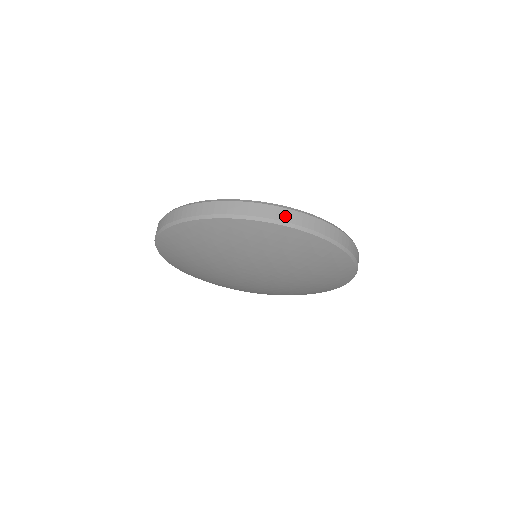
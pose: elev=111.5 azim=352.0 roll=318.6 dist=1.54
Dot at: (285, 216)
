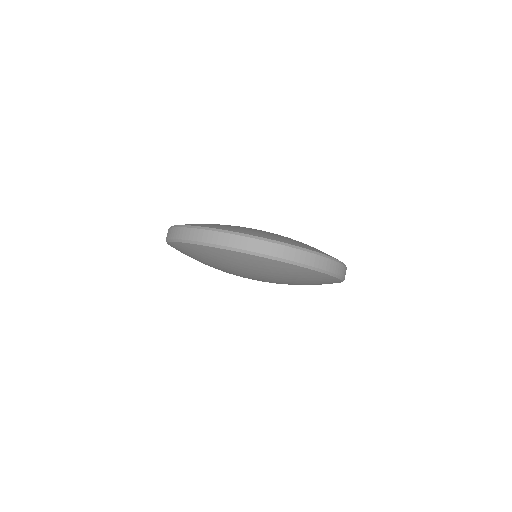
Dot at: (341, 271)
